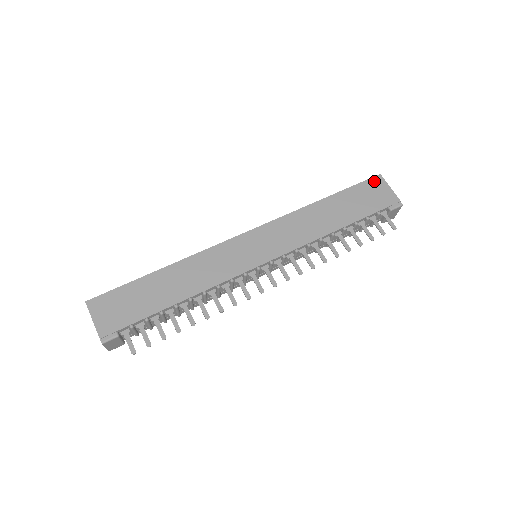
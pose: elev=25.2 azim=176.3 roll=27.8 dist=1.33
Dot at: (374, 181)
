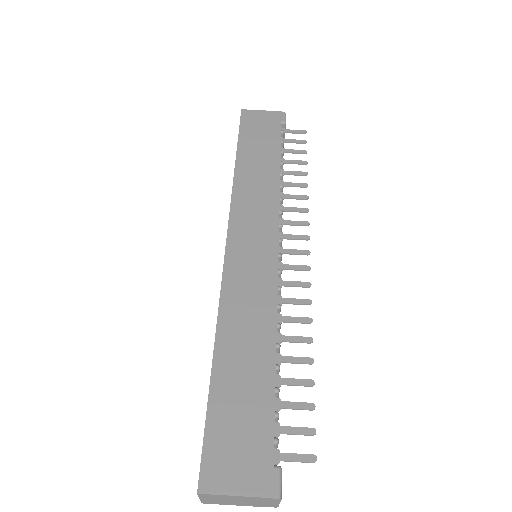
Dot at: (246, 117)
